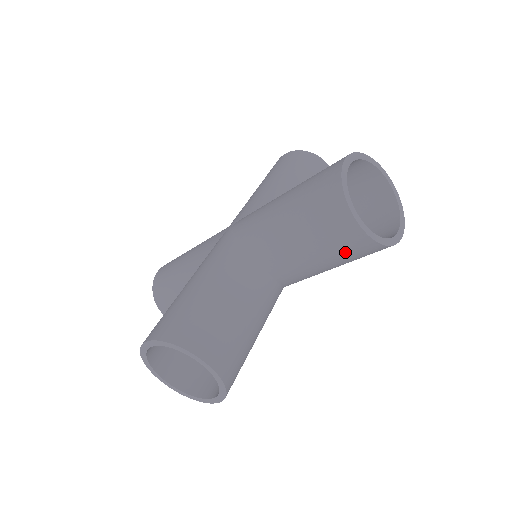
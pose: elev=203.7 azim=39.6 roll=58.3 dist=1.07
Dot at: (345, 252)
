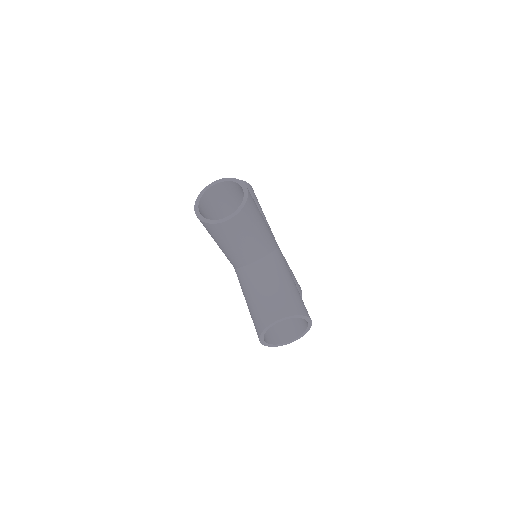
Dot at: (245, 226)
